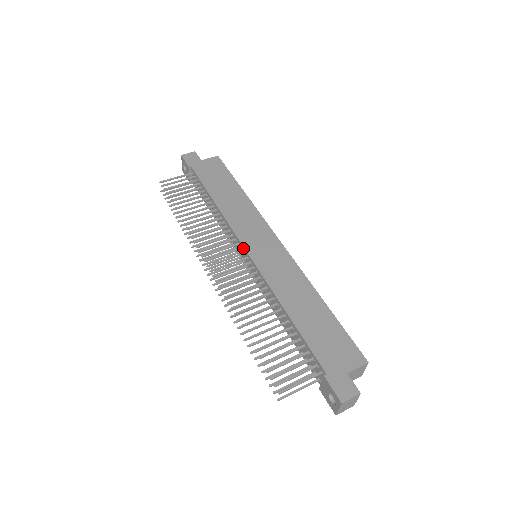
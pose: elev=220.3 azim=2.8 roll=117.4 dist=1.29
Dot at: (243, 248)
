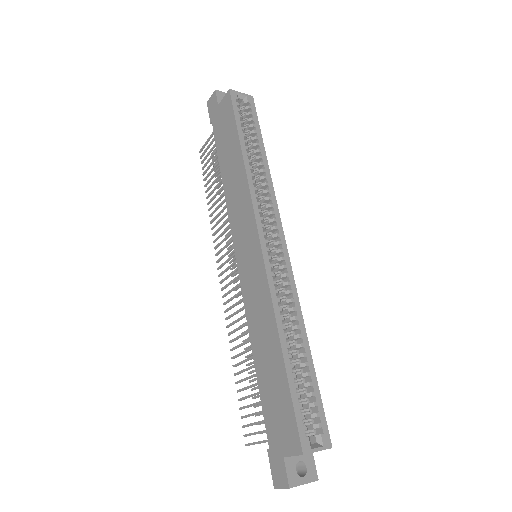
Dot at: (237, 253)
